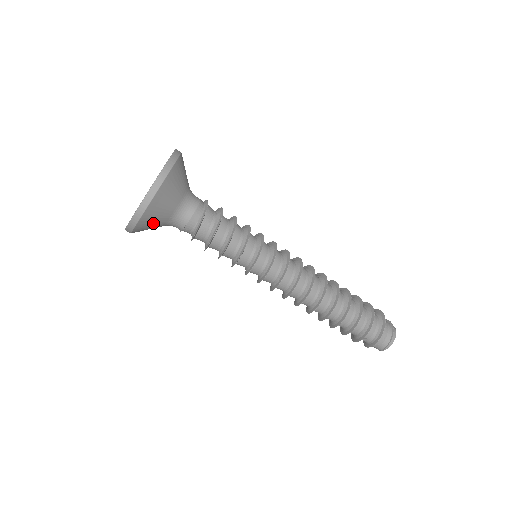
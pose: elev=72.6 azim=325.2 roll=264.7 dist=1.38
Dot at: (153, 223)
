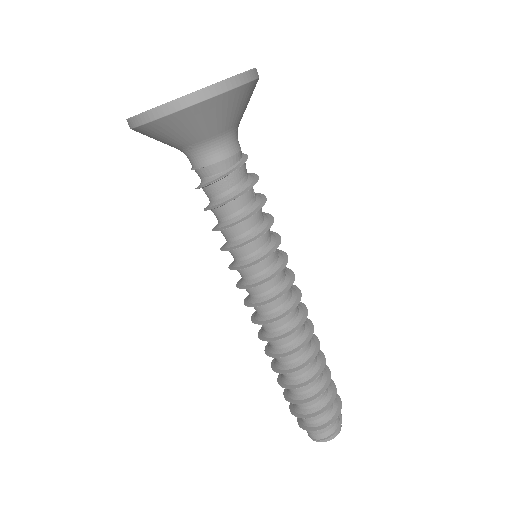
Dot at: (165, 137)
